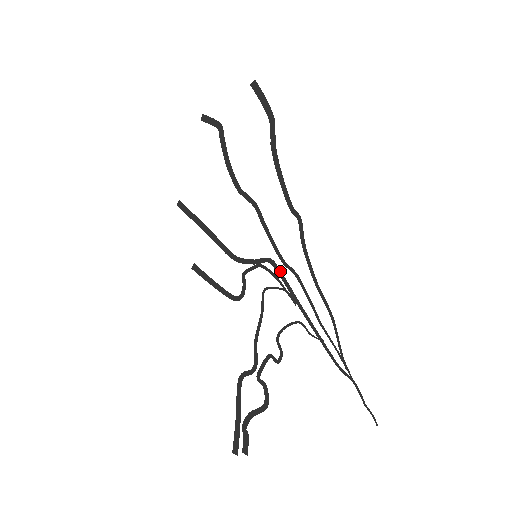
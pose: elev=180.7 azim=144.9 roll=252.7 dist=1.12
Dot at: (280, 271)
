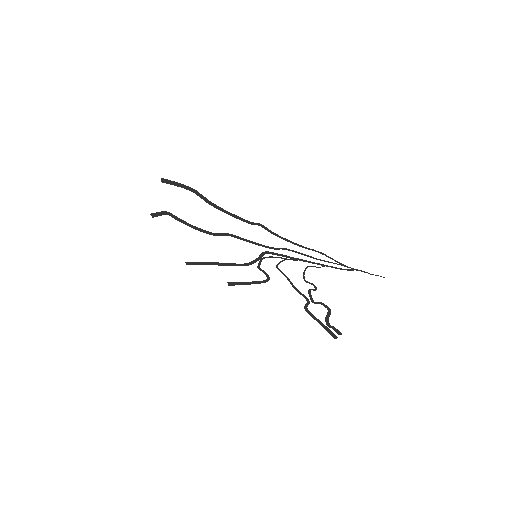
Dot at: (275, 253)
